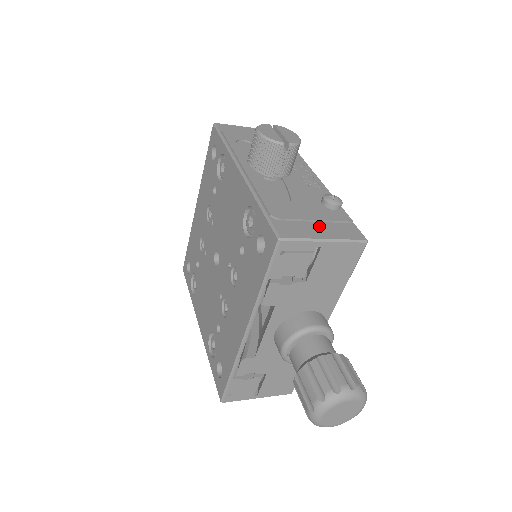
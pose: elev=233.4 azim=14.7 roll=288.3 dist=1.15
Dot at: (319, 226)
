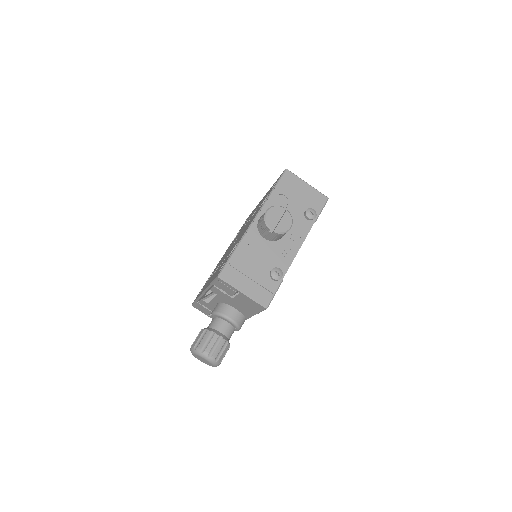
Dot at: (250, 282)
